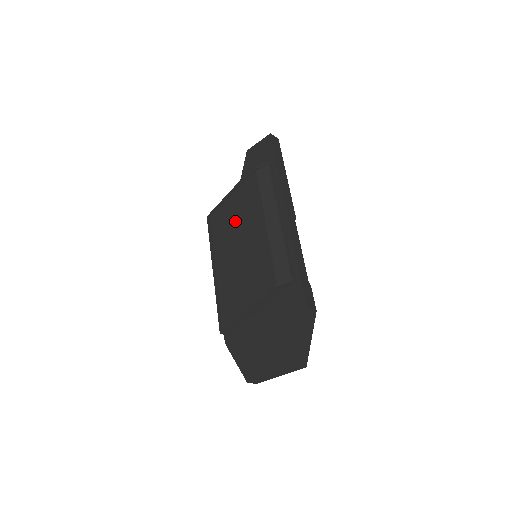
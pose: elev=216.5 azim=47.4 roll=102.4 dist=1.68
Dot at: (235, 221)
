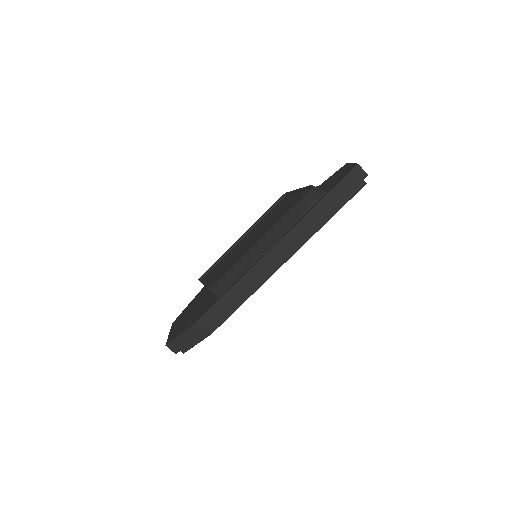
Dot at: (274, 216)
